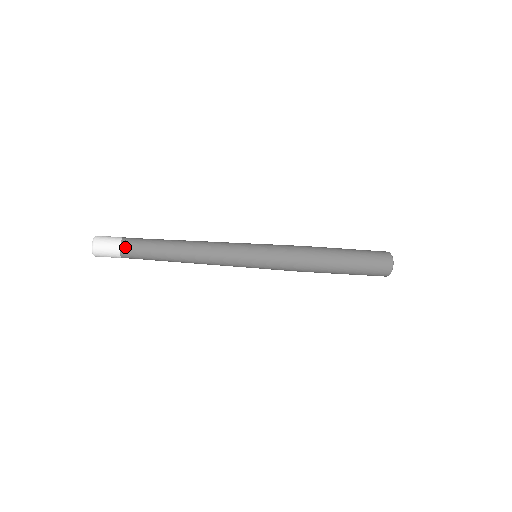
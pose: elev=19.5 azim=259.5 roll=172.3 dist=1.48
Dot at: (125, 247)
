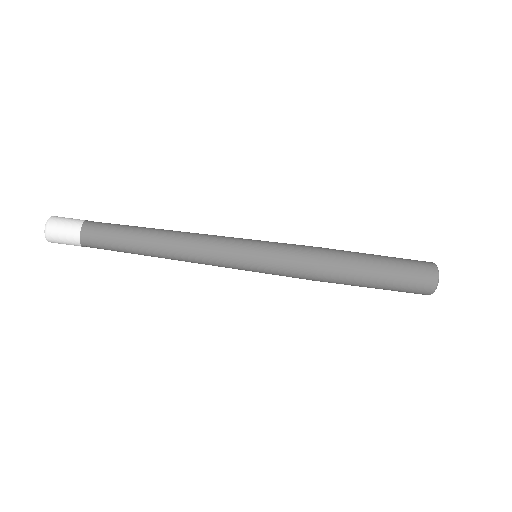
Dot at: (90, 222)
